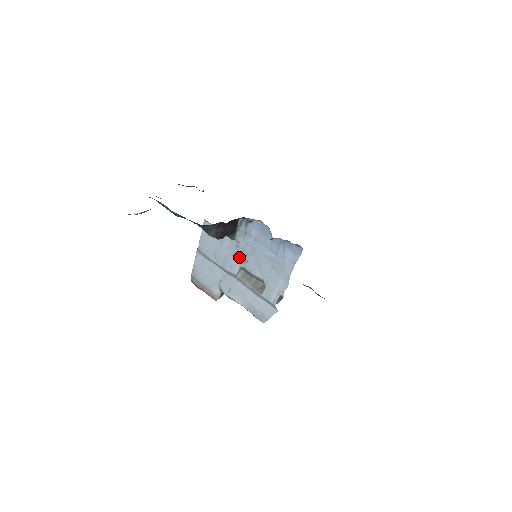
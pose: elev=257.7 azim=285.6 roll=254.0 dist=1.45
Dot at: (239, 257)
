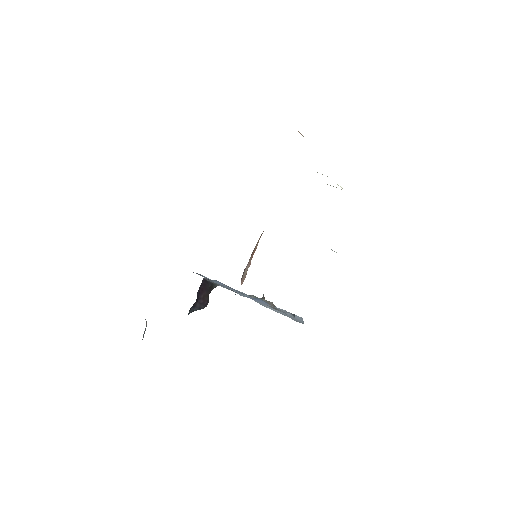
Dot at: occluded
